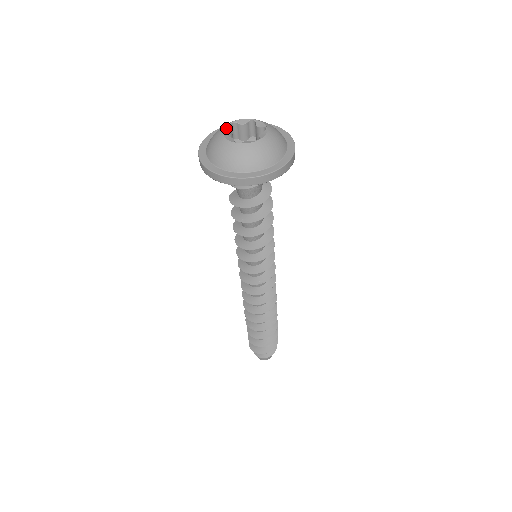
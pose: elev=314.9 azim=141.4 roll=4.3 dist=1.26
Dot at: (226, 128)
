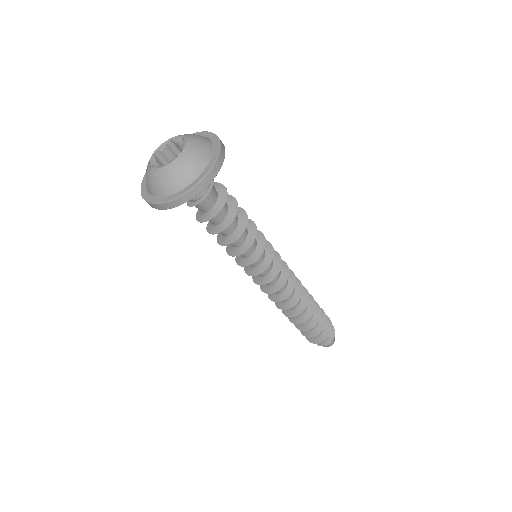
Dot at: (151, 161)
